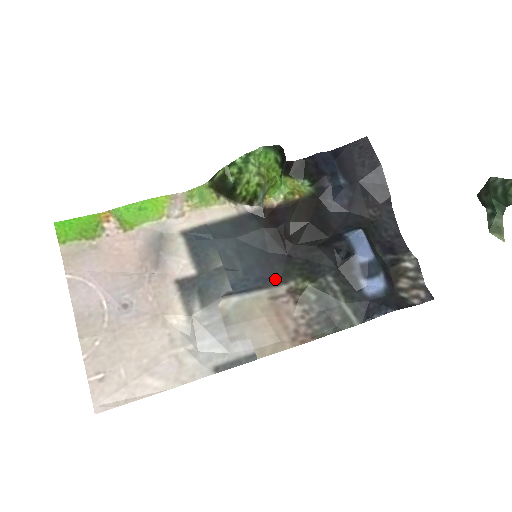
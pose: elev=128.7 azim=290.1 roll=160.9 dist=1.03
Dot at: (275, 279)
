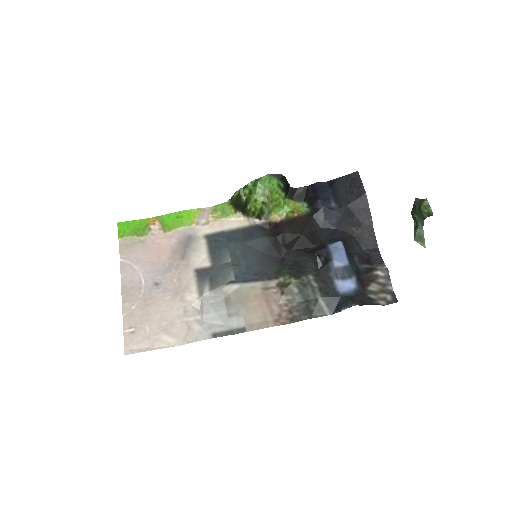
Dot at: (269, 275)
